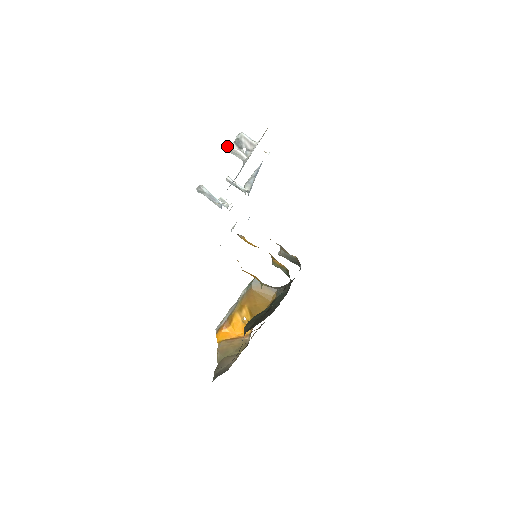
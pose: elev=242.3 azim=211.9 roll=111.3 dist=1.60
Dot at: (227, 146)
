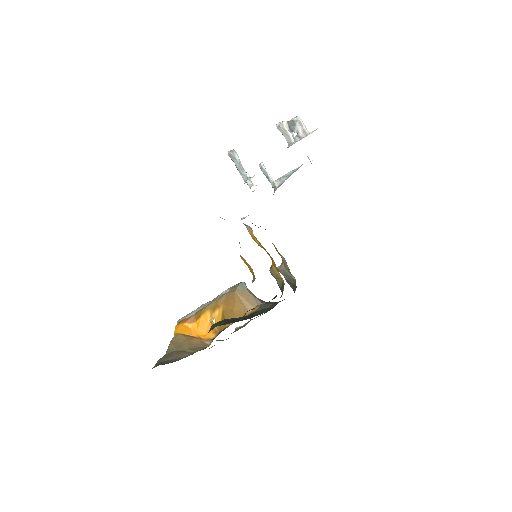
Dot at: (279, 122)
